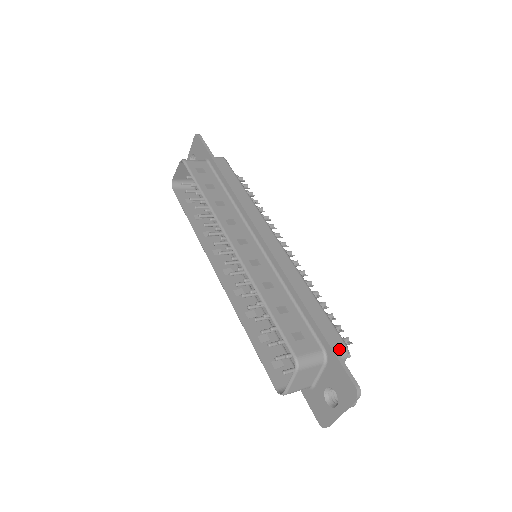
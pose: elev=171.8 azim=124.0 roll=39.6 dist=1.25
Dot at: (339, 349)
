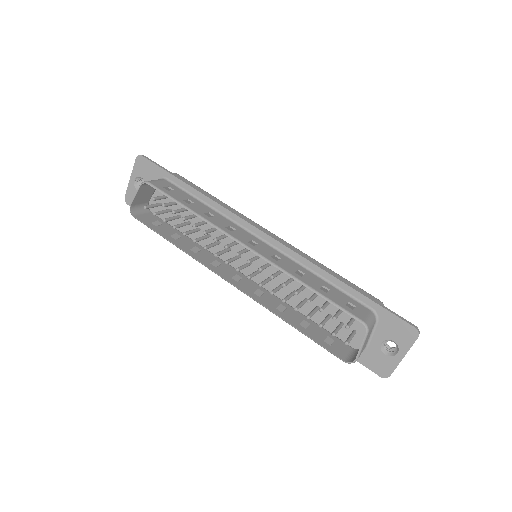
Dot at: occluded
